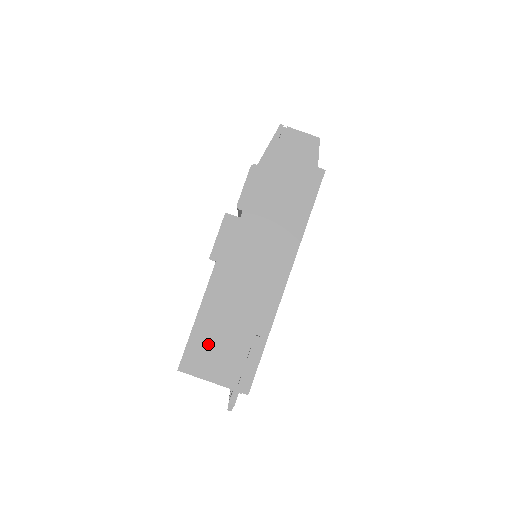
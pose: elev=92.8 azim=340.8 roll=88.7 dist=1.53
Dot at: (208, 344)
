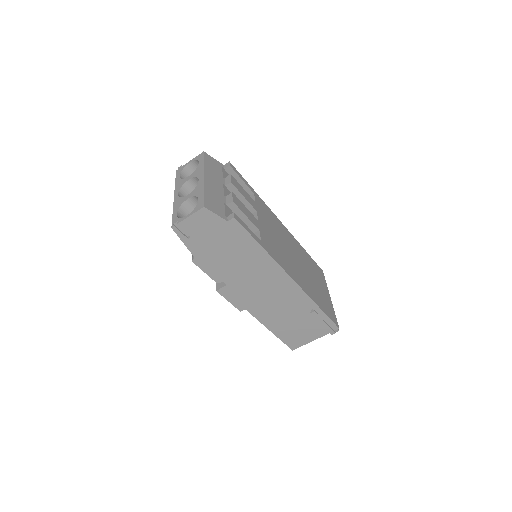
Dot at: (292, 333)
